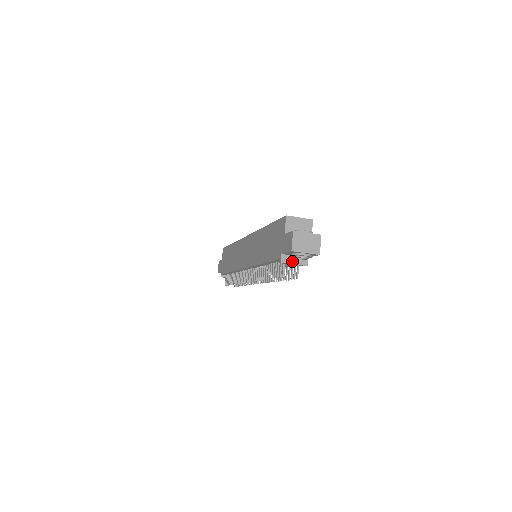
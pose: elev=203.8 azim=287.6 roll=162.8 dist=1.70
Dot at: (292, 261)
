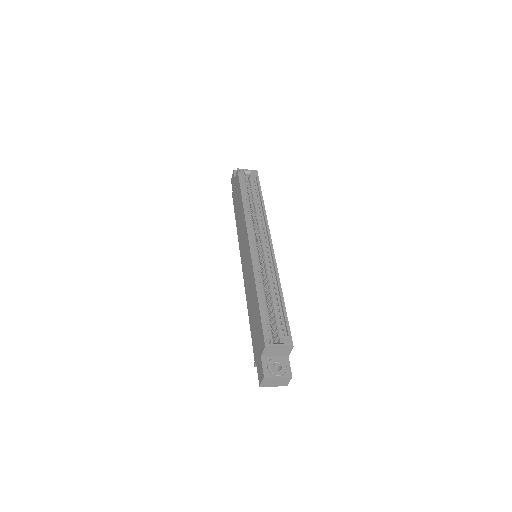
Dot at: occluded
